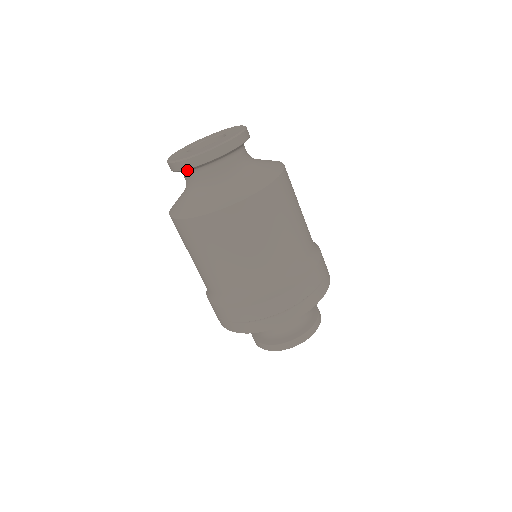
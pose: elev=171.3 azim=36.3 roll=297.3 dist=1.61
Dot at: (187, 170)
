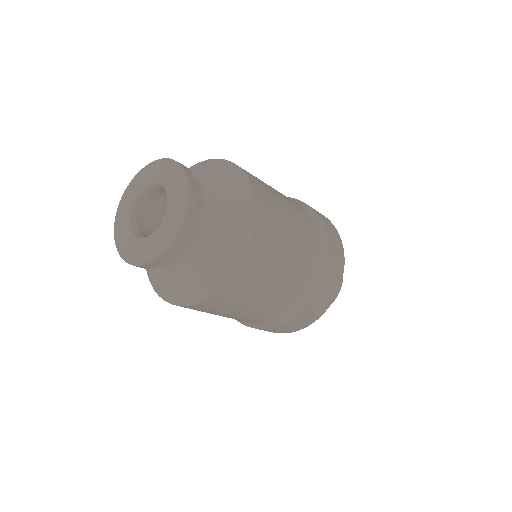
Dot at: occluded
